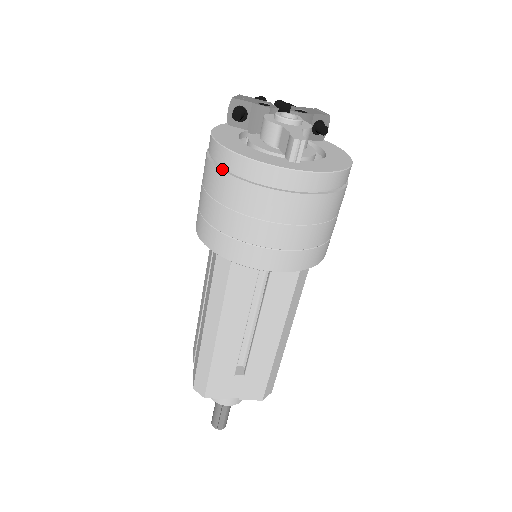
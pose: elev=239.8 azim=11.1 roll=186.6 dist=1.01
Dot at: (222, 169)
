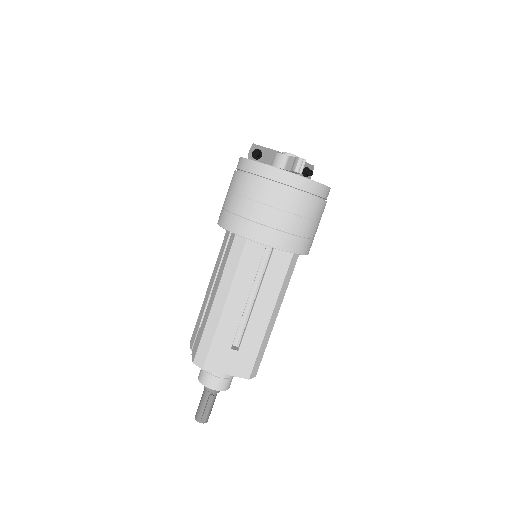
Dot at: (249, 174)
